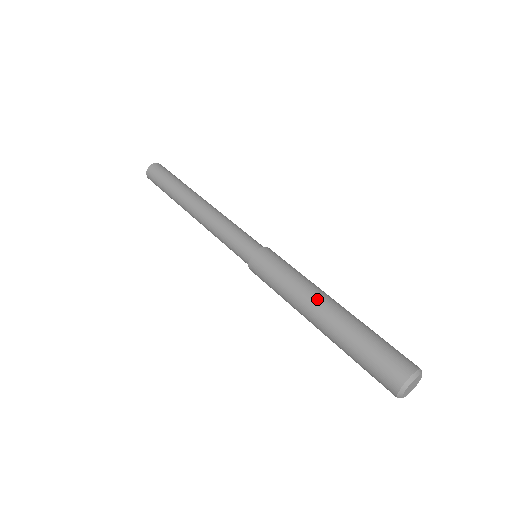
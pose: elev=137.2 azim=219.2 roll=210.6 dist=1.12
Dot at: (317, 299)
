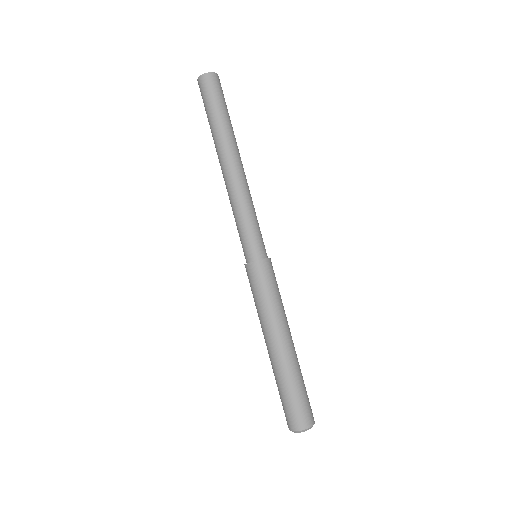
Dot at: (282, 336)
